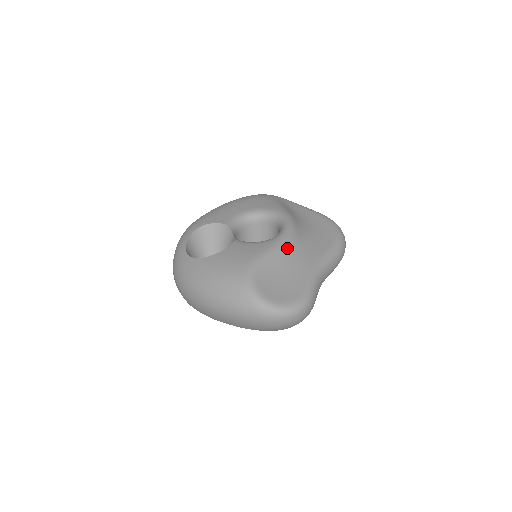
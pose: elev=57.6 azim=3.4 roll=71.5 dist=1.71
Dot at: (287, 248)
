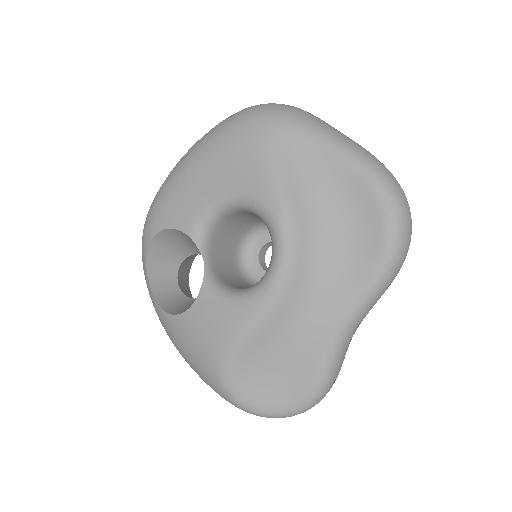
Dot at: (280, 312)
